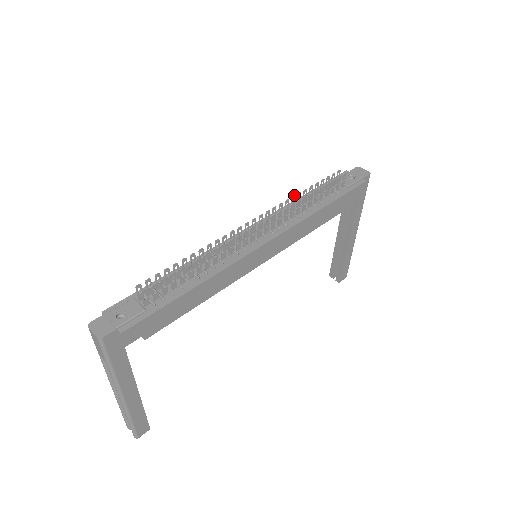
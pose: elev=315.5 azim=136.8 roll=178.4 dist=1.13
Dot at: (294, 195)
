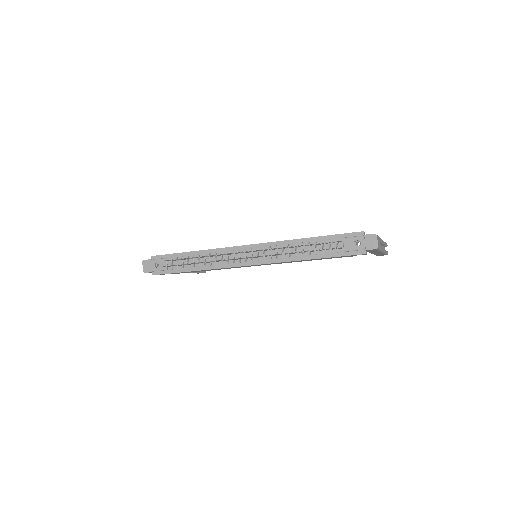
Dot at: (283, 247)
